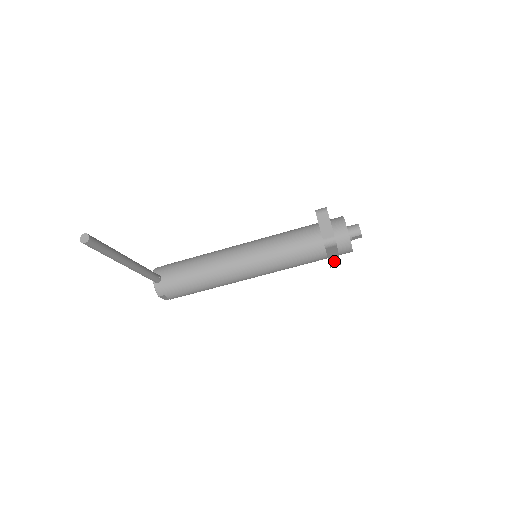
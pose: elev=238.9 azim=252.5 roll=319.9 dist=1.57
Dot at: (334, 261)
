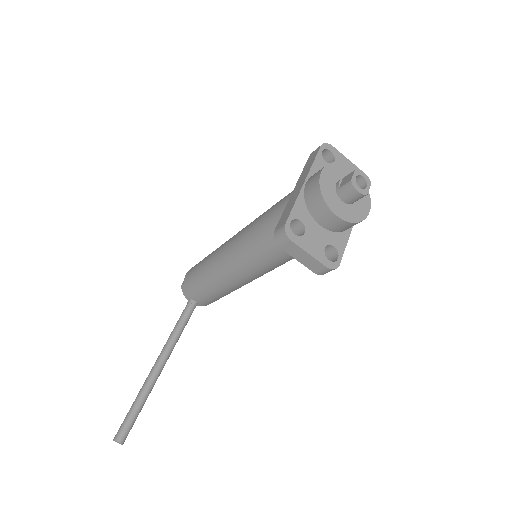
Dot at: occluded
